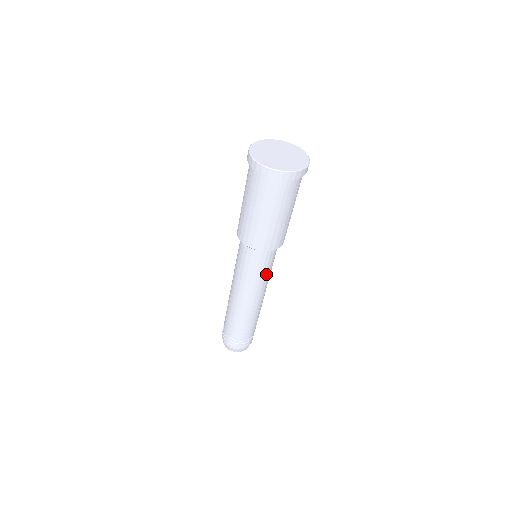
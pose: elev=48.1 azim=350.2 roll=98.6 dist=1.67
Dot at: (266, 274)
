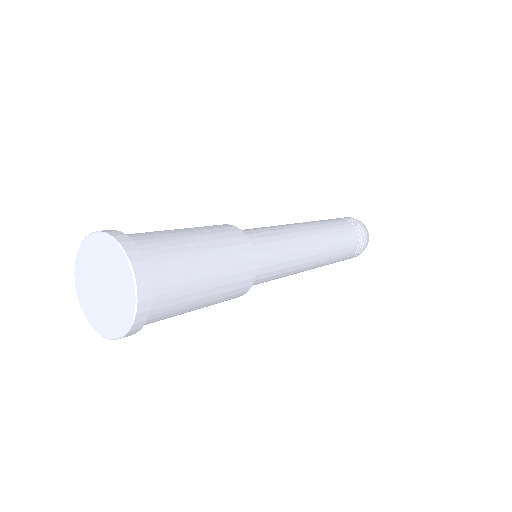
Dot at: (283, 271)
